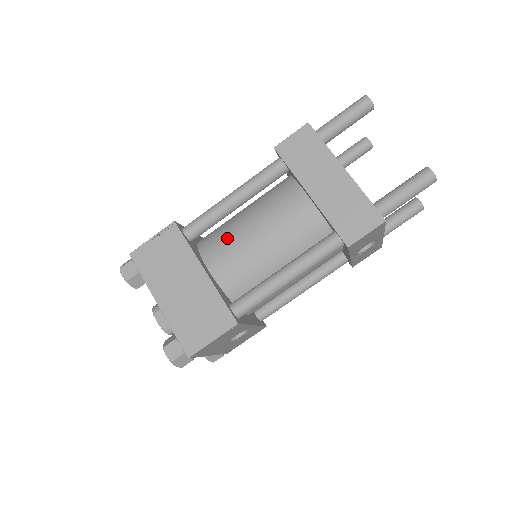
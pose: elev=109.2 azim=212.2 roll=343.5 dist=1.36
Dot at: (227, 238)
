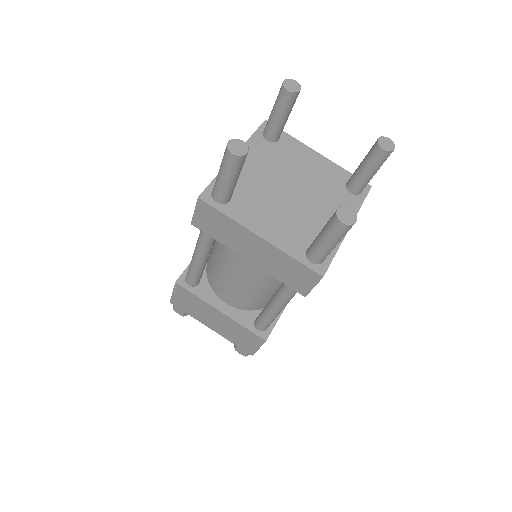
Dot at: (219, 279)
